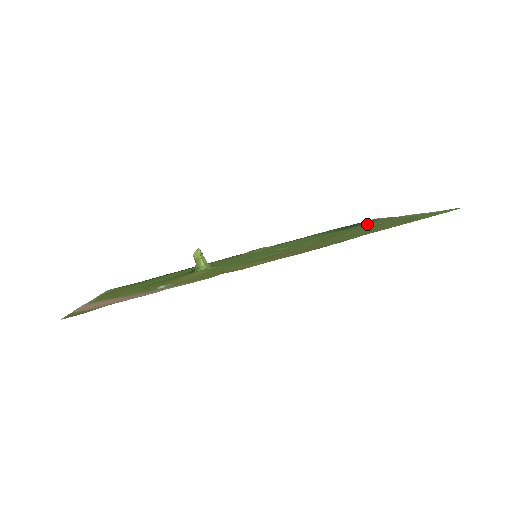
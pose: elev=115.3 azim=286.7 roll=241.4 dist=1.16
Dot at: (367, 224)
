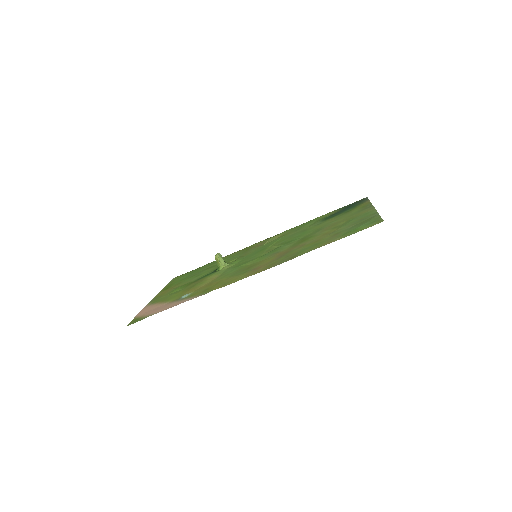
Dot at: (348, 213)
